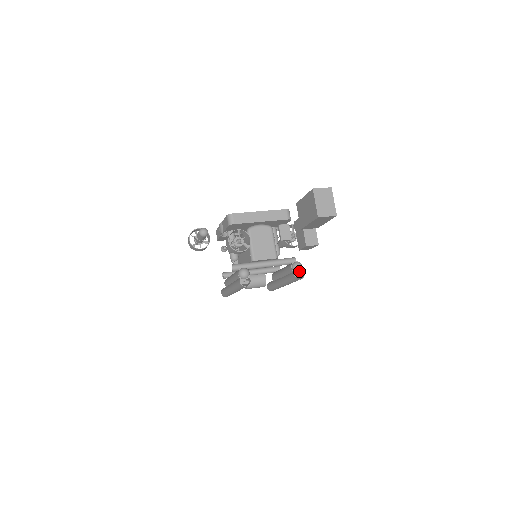
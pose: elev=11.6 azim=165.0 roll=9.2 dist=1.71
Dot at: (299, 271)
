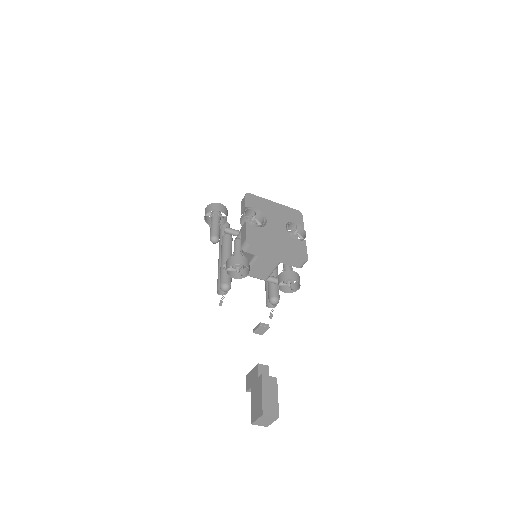
Dot at: (273, 304)
